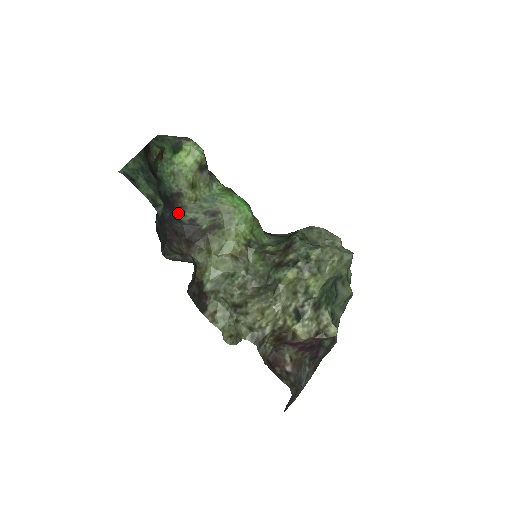
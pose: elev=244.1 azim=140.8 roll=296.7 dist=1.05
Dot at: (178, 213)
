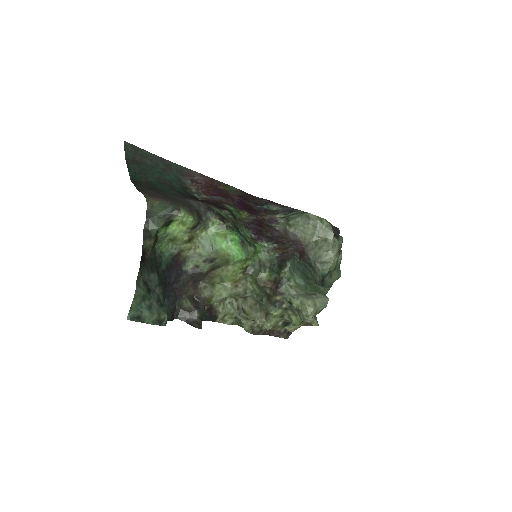
Dot at: (182, 265)
